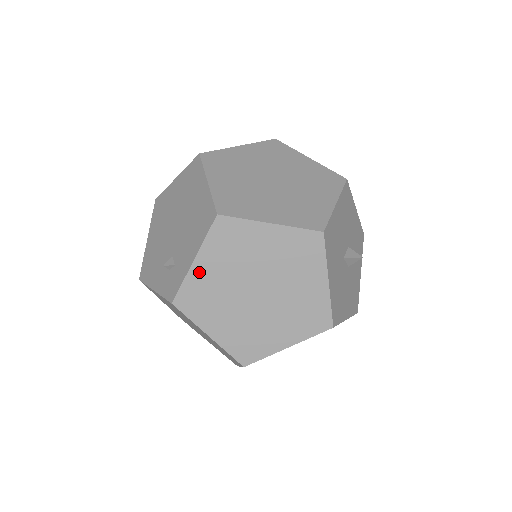
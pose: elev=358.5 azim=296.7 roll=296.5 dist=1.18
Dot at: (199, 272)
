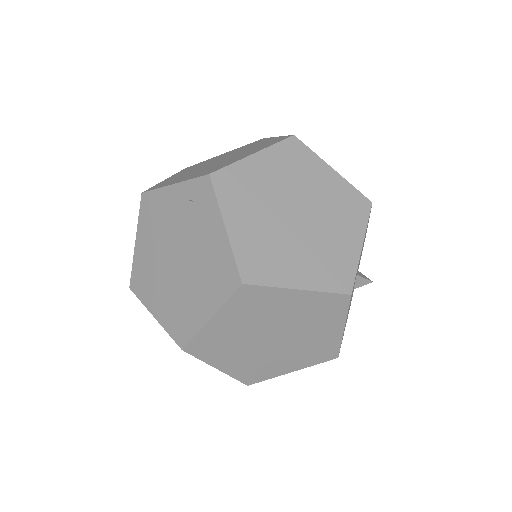
Dot at: occluded
